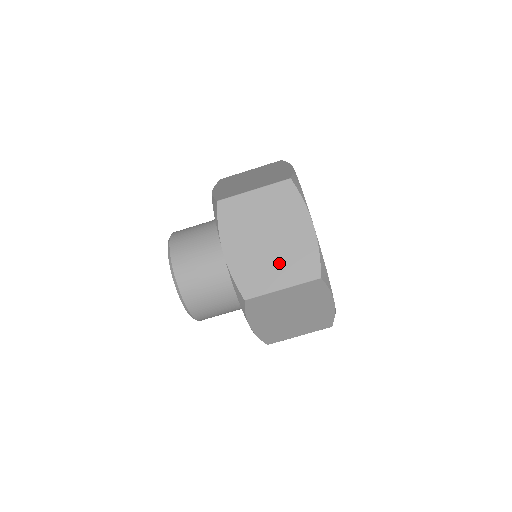
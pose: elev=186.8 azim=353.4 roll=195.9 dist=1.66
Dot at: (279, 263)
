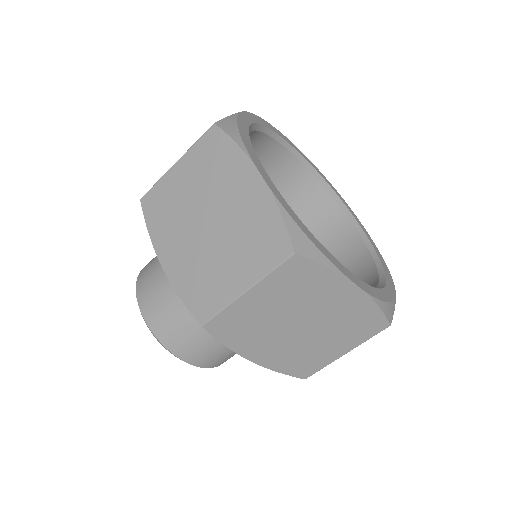
Dot at: (329, 338)
